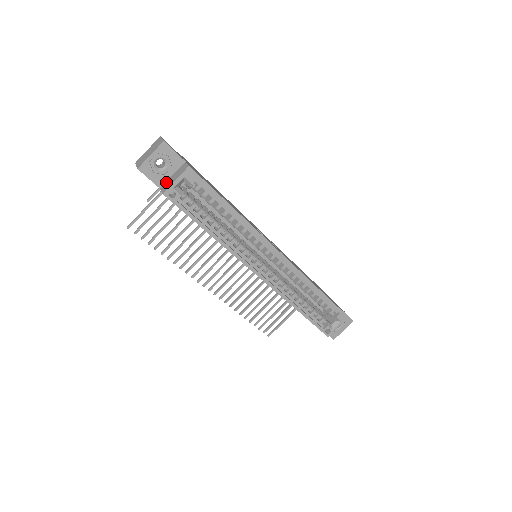
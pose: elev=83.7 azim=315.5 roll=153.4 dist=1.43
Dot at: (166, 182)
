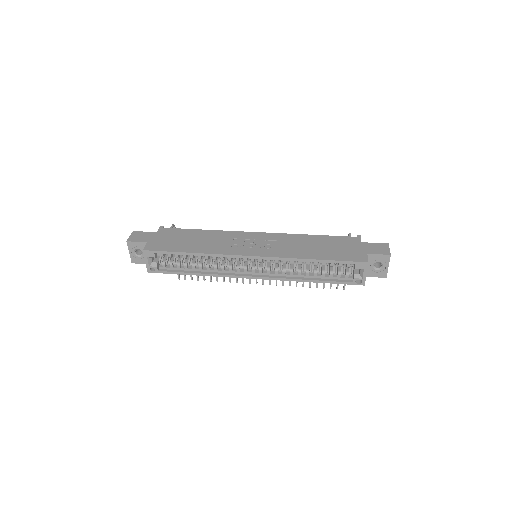
Dot at: occluded
